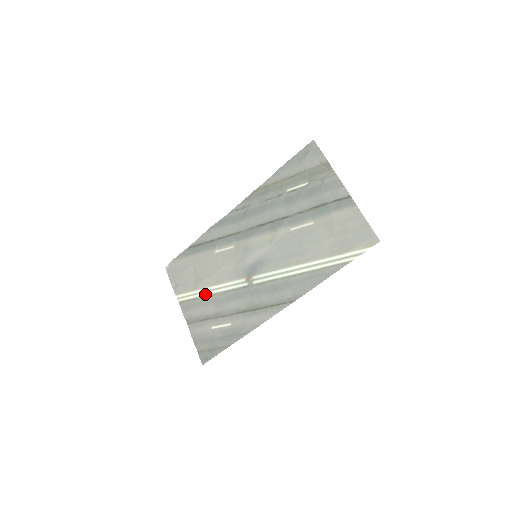
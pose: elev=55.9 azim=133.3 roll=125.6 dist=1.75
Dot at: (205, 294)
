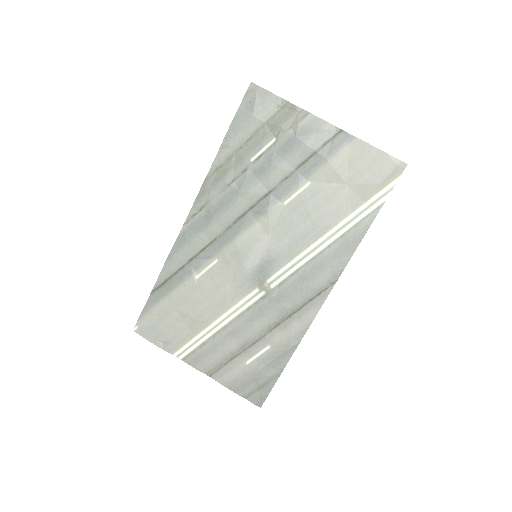
Dot at: (213, 332)
